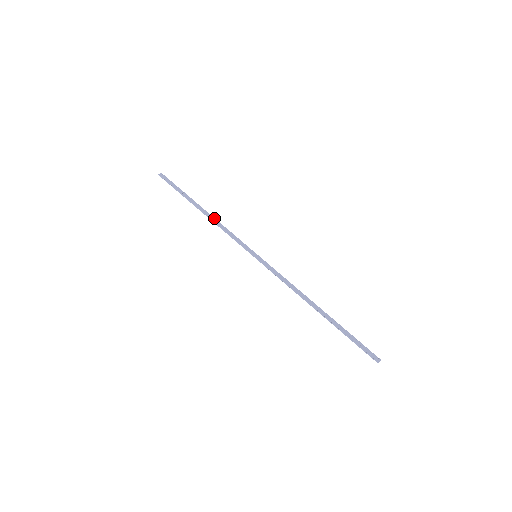
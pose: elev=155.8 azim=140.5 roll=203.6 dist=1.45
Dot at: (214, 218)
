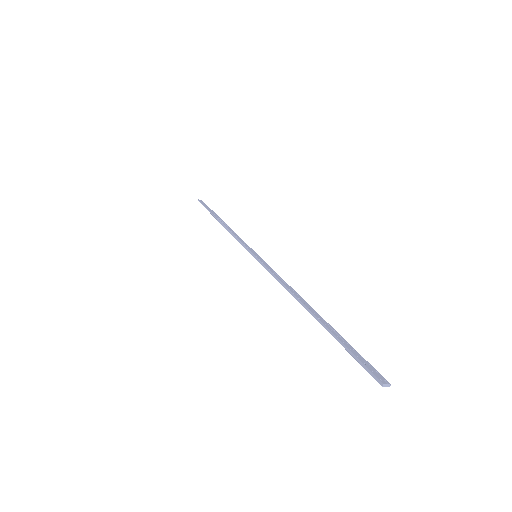
Dot at: occluded
